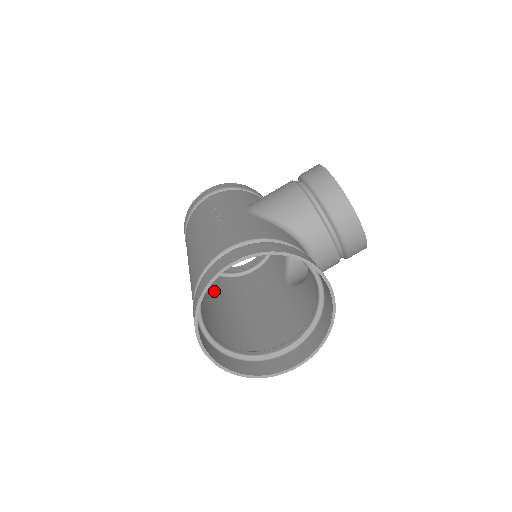
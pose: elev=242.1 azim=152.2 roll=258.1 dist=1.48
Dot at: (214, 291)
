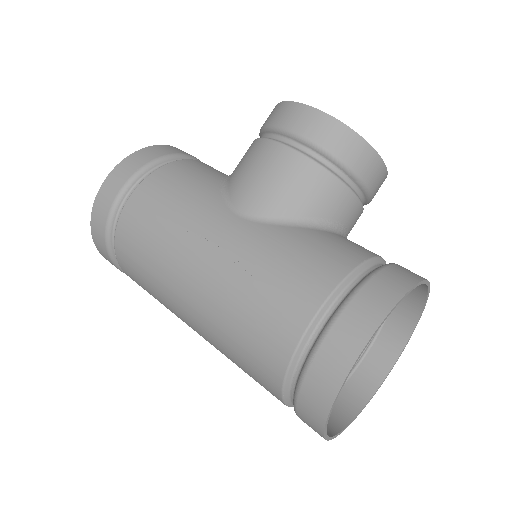
Dot at: occluded
